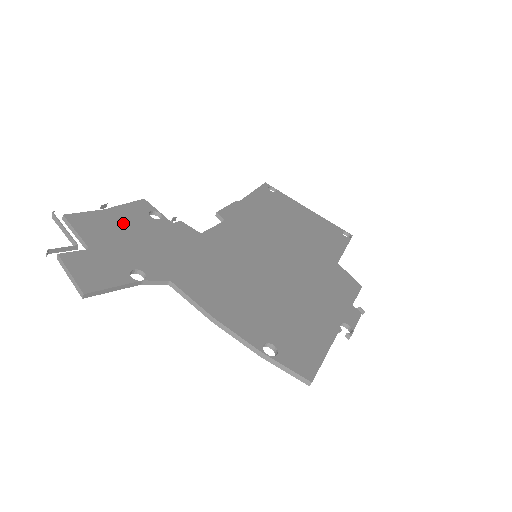
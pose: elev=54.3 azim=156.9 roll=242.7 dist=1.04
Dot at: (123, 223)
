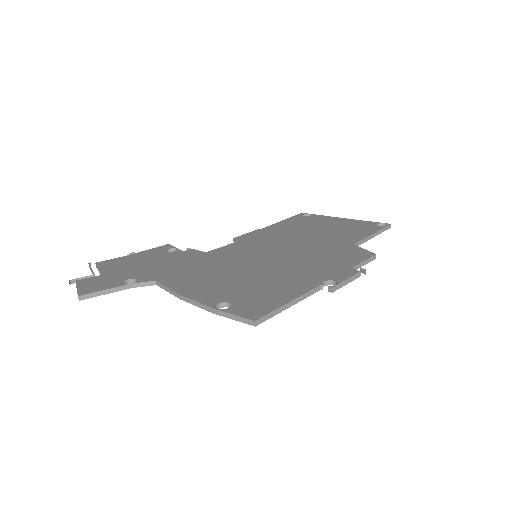
Dot at: (139, 259)
